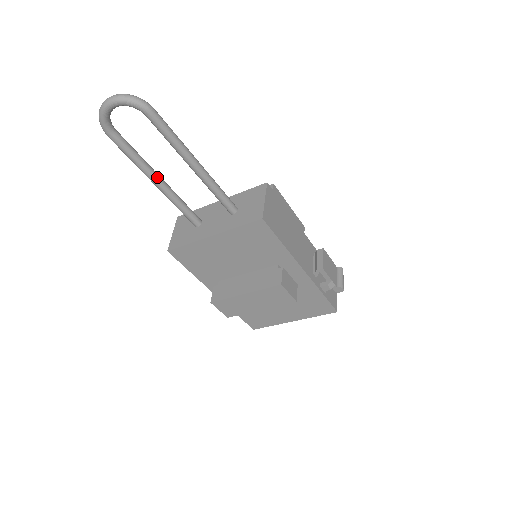
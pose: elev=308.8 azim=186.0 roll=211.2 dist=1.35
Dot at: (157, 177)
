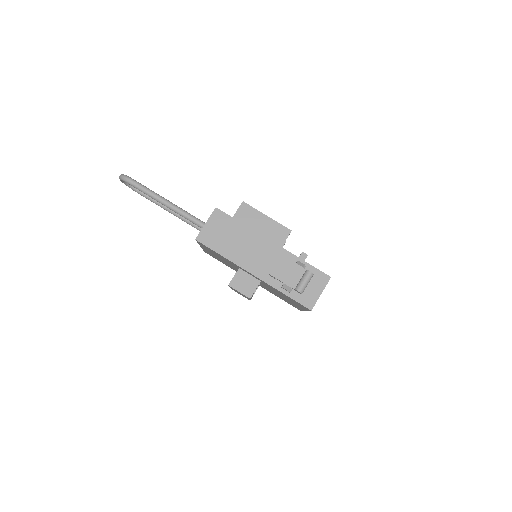
Dot at: (170, 210)
